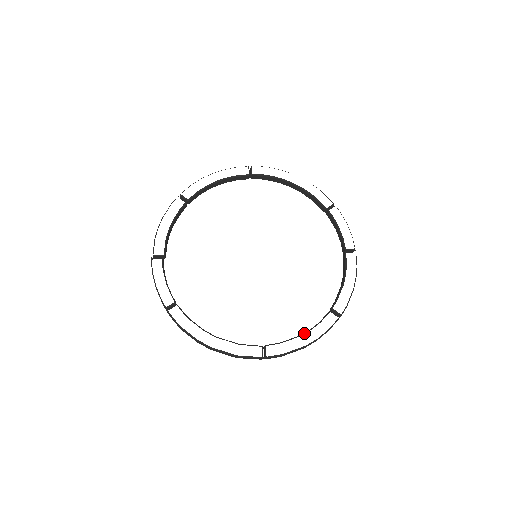
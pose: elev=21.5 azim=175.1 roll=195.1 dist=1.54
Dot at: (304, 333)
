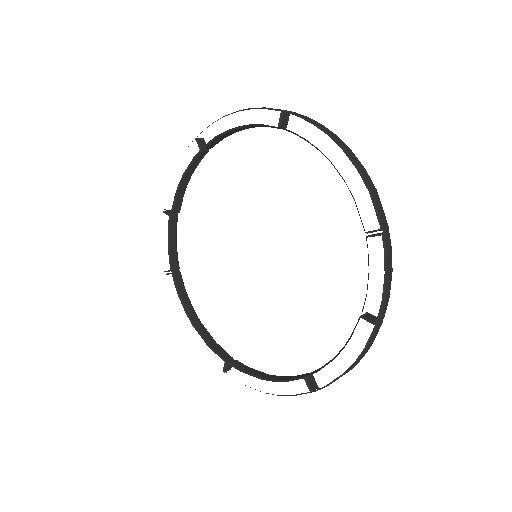
Dot at: (267, 379)
